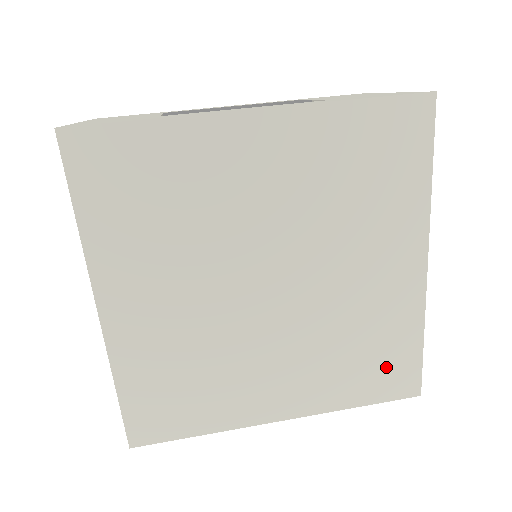
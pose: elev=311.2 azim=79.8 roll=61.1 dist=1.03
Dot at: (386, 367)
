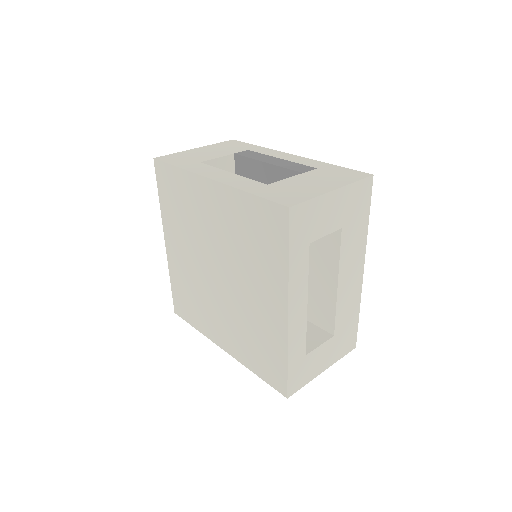
Dot at: (269, 363)
